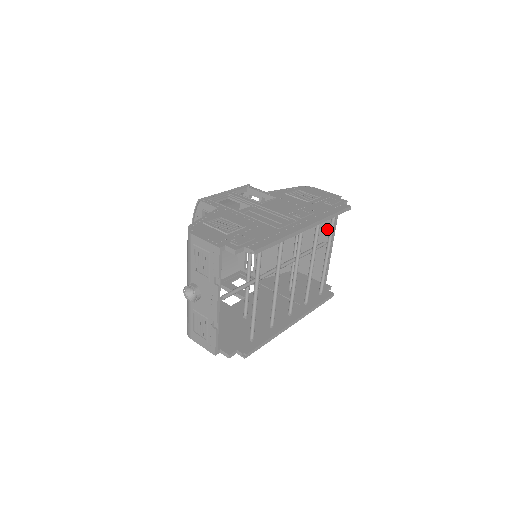
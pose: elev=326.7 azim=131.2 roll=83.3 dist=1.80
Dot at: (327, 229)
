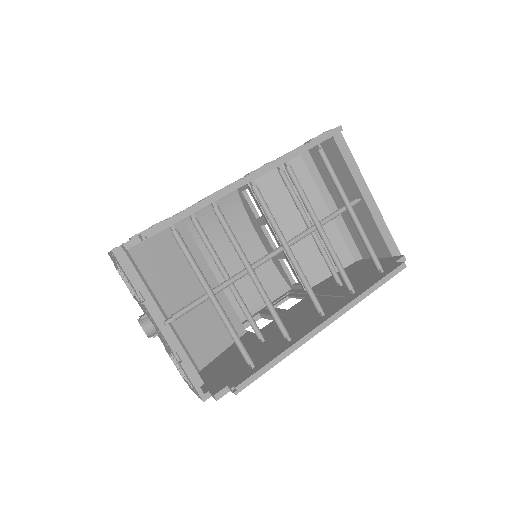
Dot at: (349, 180)
